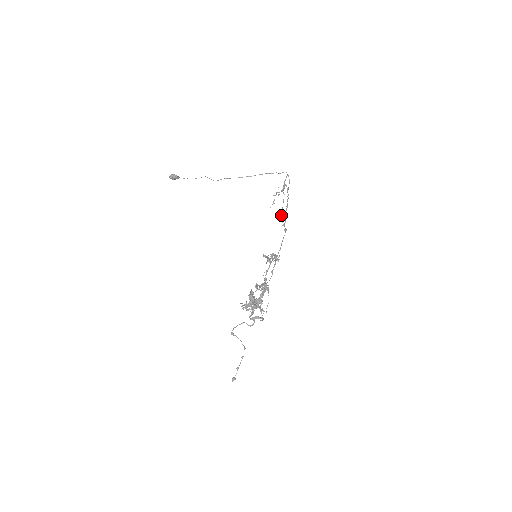
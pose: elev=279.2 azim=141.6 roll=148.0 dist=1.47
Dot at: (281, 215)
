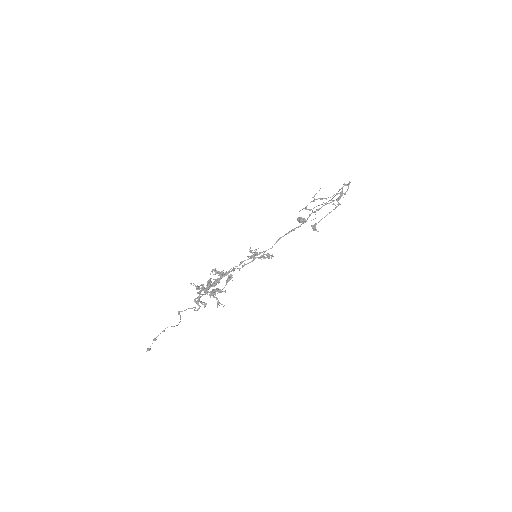
Dot at: occluded
